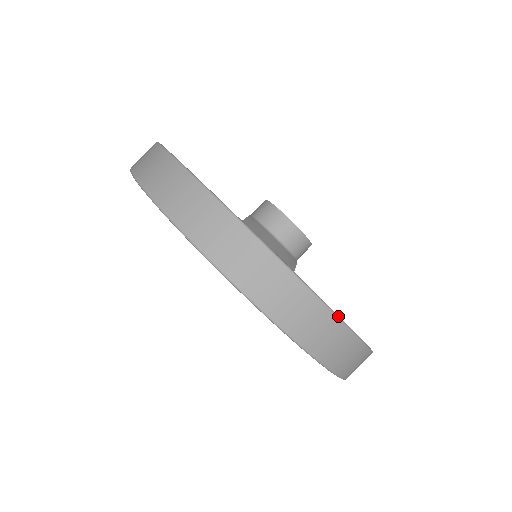
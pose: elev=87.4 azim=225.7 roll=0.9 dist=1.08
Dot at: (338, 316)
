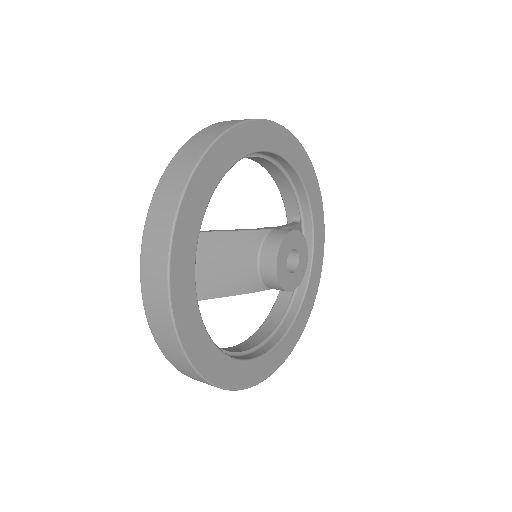
Dot at: (184, 351)
